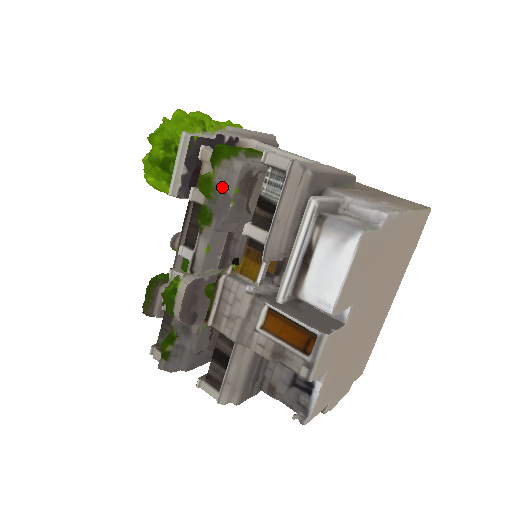
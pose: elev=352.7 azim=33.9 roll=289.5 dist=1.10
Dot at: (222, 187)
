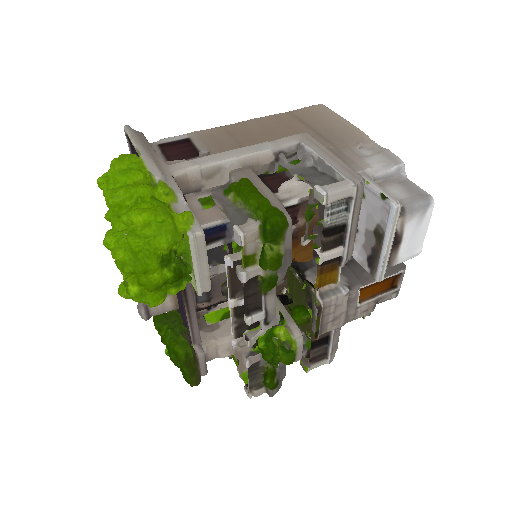
Dot at: occluded
